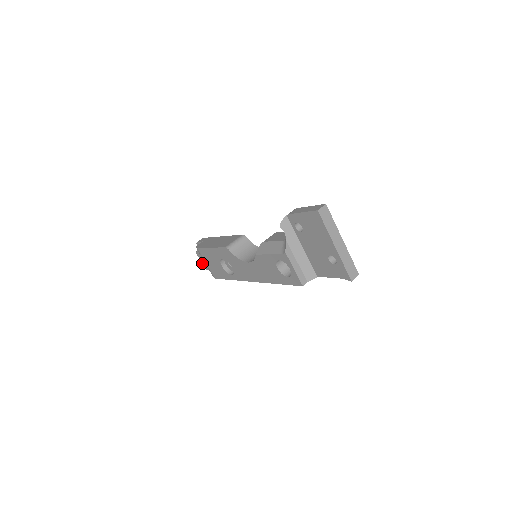
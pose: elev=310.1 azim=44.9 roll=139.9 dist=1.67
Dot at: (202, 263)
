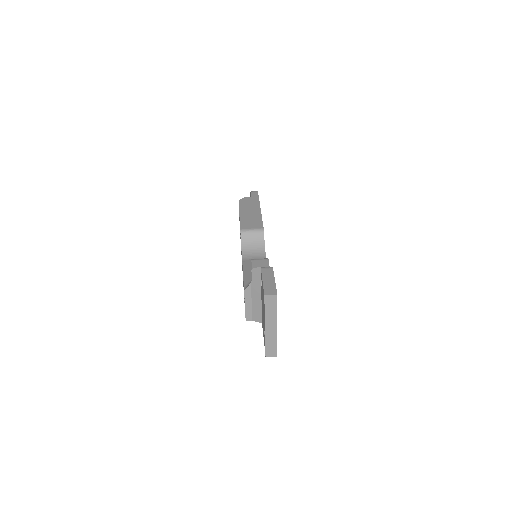
Dot at: occluded
